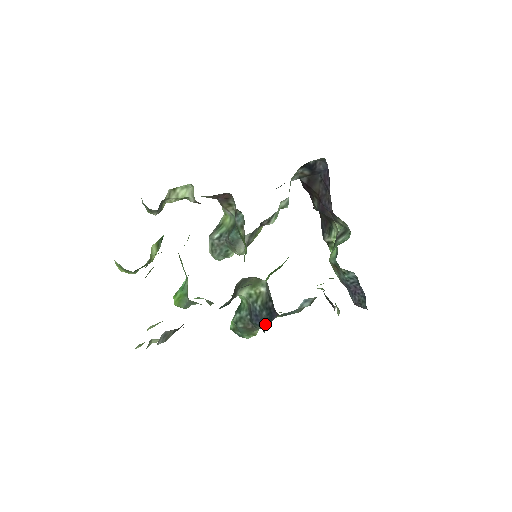
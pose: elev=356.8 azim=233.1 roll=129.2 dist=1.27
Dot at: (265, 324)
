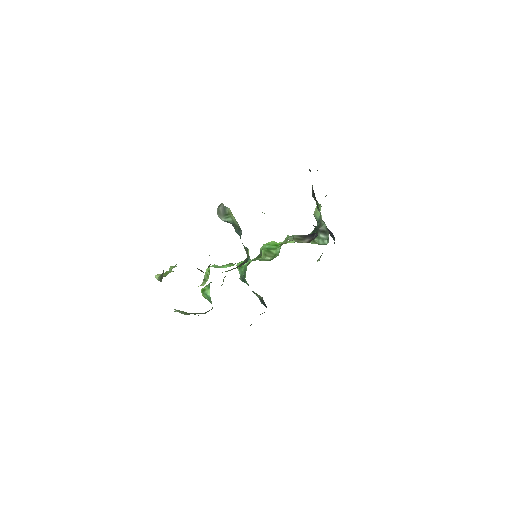
Dot at: (261, 301)
